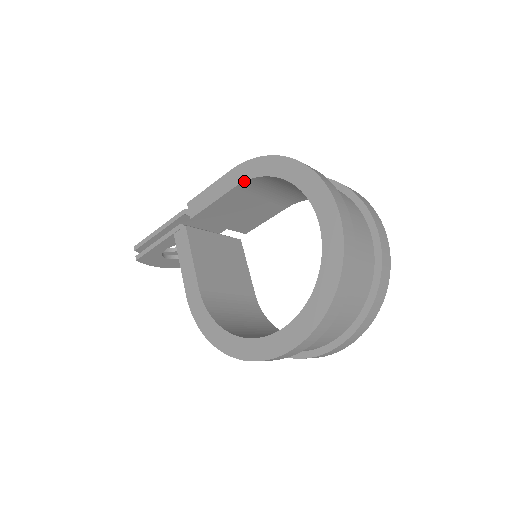
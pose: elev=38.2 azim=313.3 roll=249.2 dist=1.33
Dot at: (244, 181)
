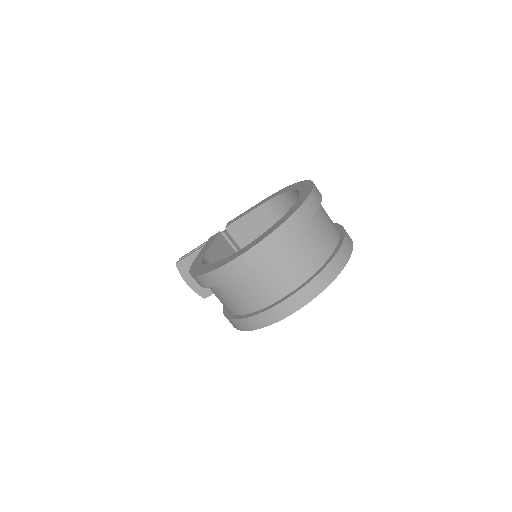
Dot at: (268, 200)
